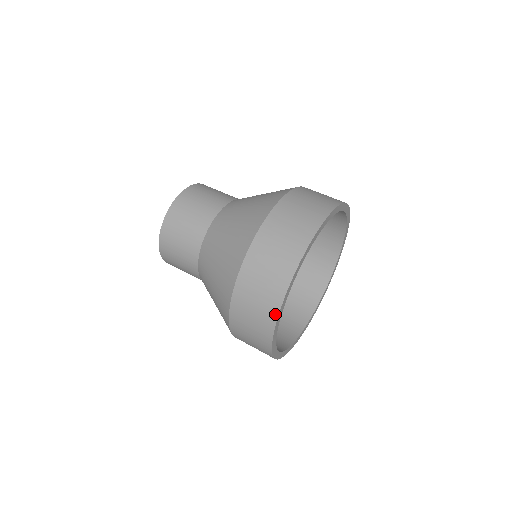
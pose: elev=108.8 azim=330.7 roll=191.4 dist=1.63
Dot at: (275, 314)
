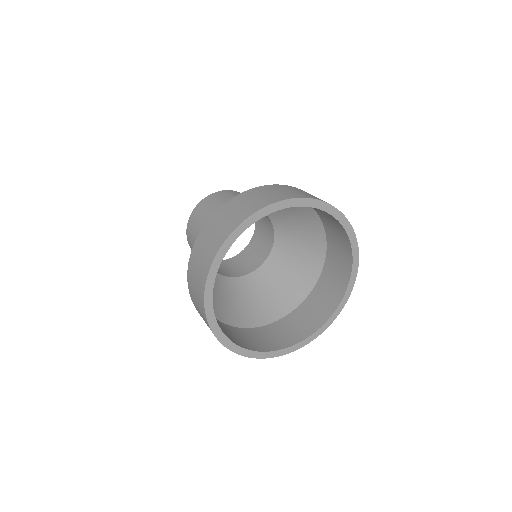
Dot at: (211, 262)
